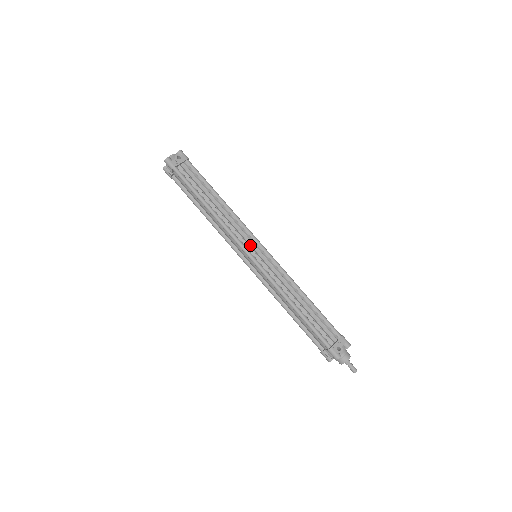
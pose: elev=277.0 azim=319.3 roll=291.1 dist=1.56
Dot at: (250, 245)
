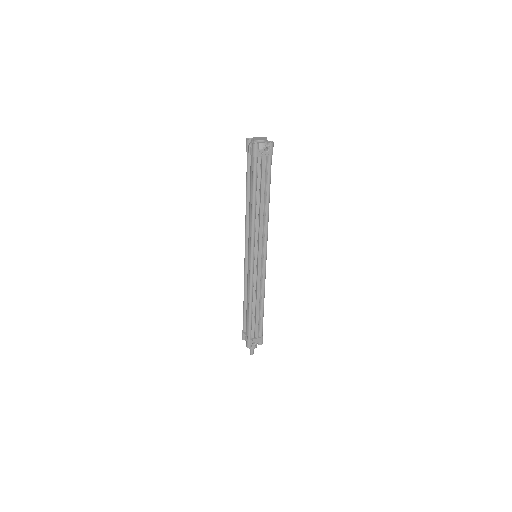
Dot at: (258, 251)
